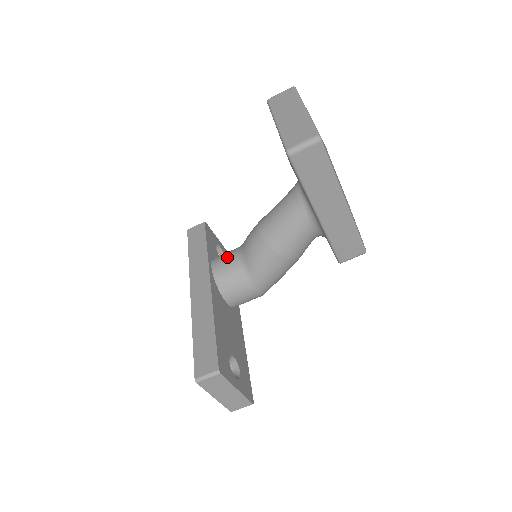
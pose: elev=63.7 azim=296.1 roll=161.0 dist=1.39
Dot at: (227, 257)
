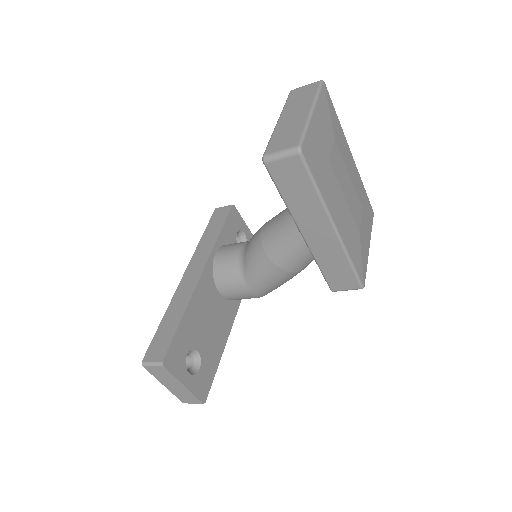
Dot at: (232, 248)
